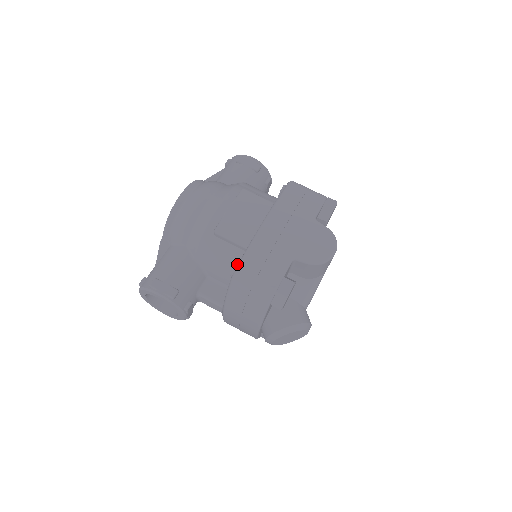
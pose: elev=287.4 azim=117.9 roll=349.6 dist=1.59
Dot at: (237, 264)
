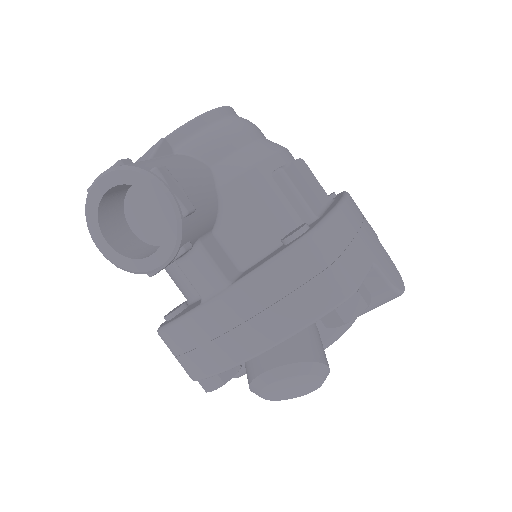
Dot at: occluded
